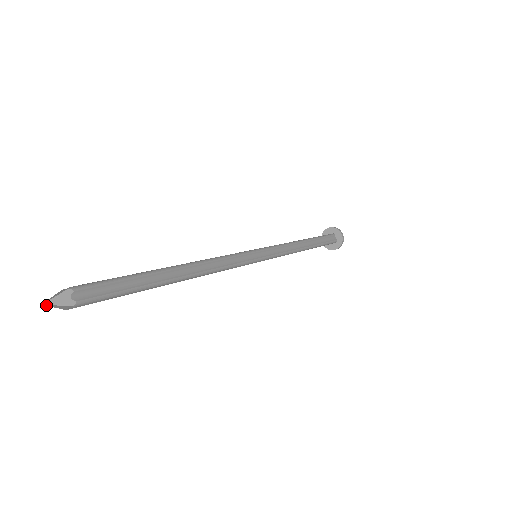
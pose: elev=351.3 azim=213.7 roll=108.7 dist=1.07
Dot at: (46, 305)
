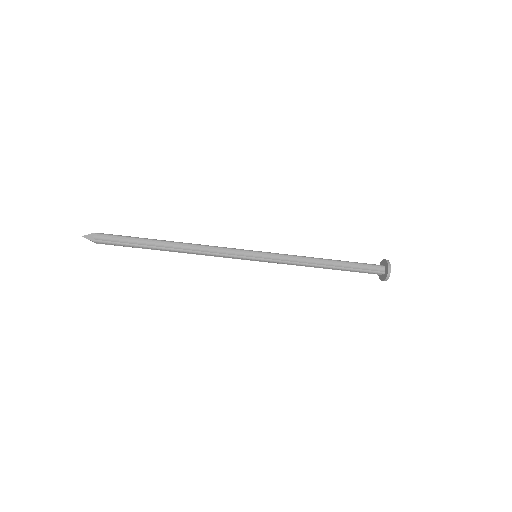
Dot at: (84, 237)
